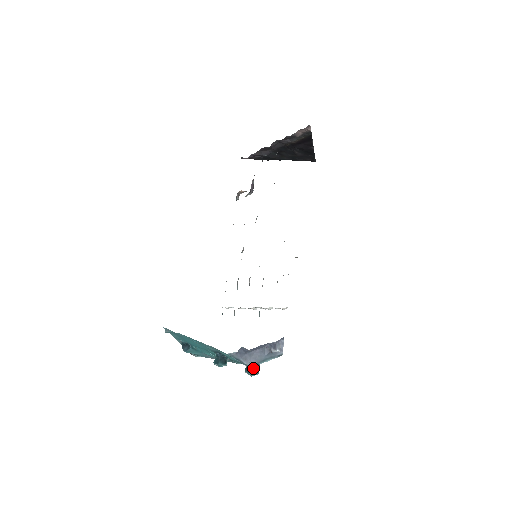
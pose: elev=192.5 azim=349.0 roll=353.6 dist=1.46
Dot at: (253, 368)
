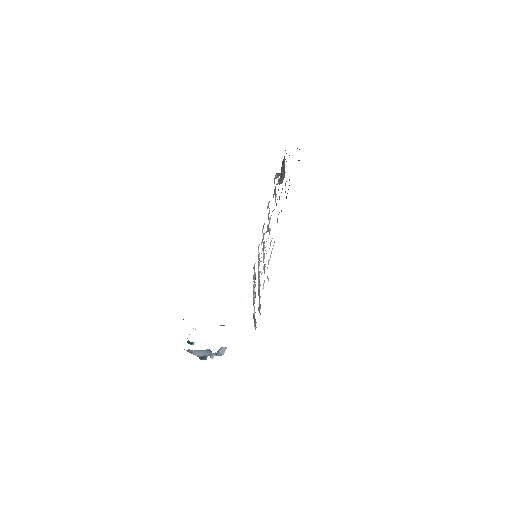
Dot at: (201, 357)
